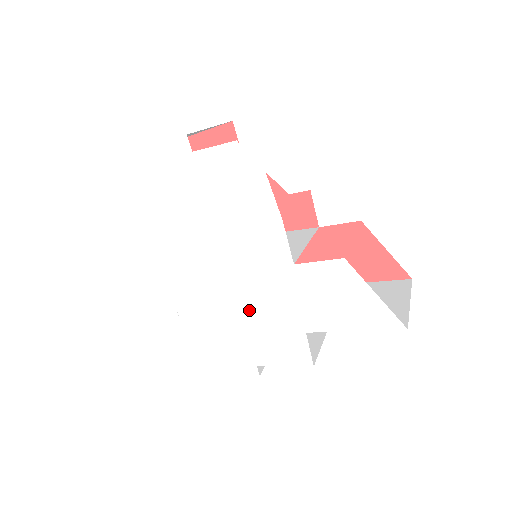
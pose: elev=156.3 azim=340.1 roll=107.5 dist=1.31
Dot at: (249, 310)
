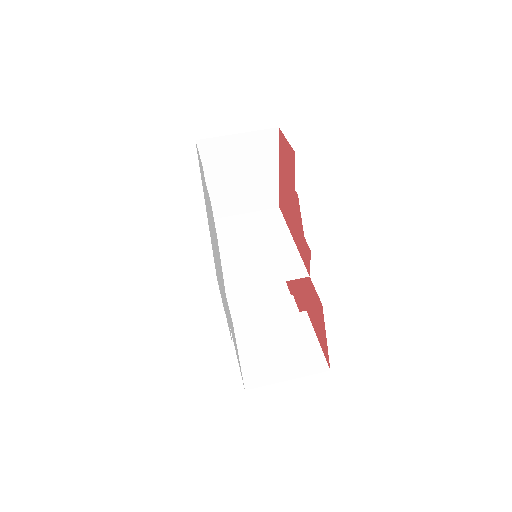
Dot at: occluded
